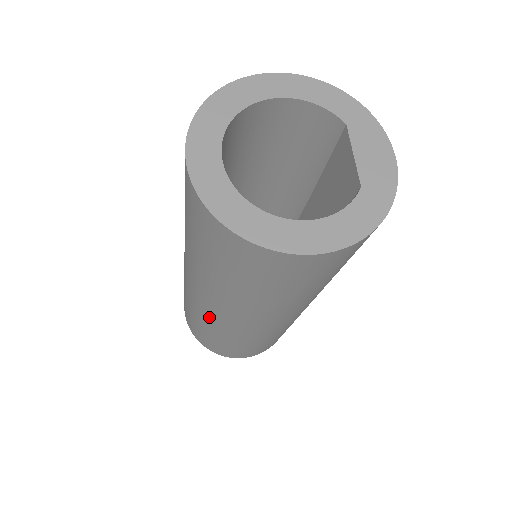
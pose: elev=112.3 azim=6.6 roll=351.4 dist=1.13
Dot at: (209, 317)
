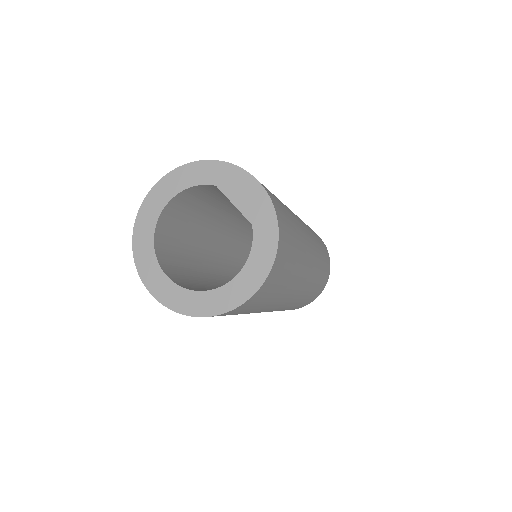
Dot at: occluded
